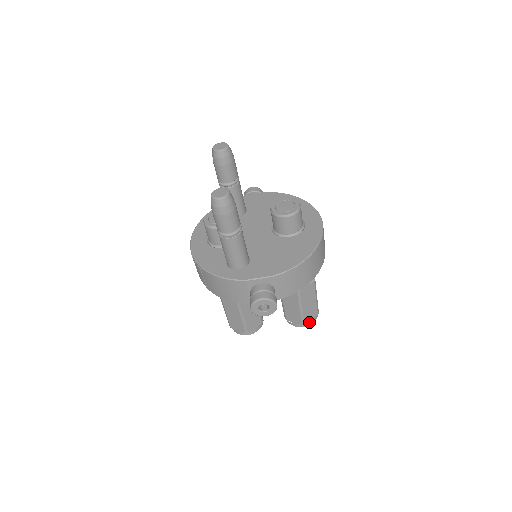
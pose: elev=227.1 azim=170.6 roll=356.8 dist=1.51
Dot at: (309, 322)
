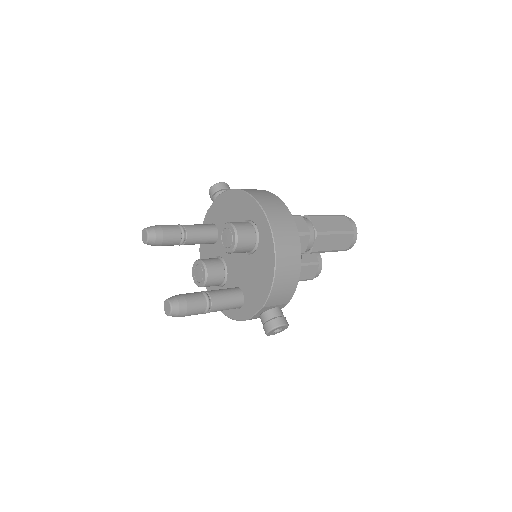
Dot at: (352, 243)
